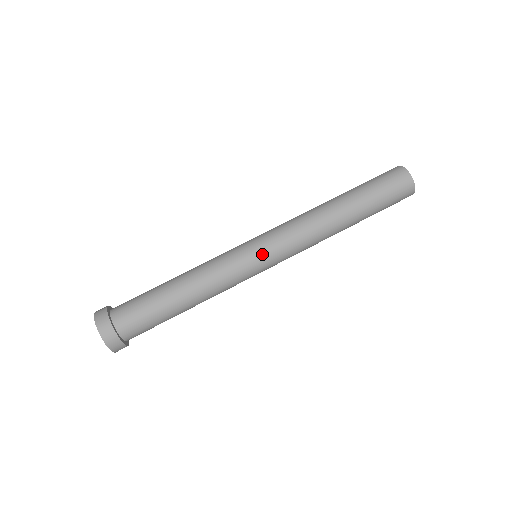
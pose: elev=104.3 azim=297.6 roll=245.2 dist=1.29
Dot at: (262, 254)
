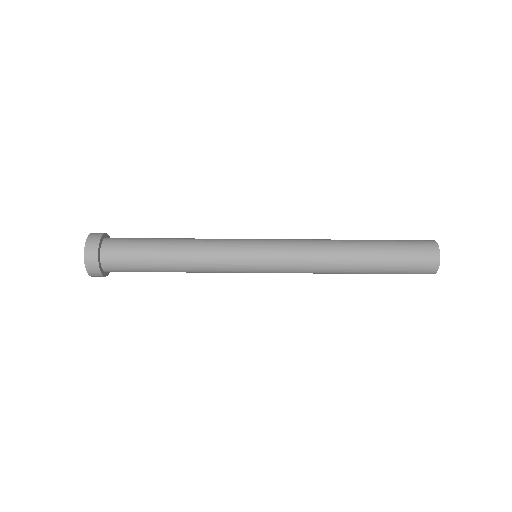
Dot at: (260, 249)
